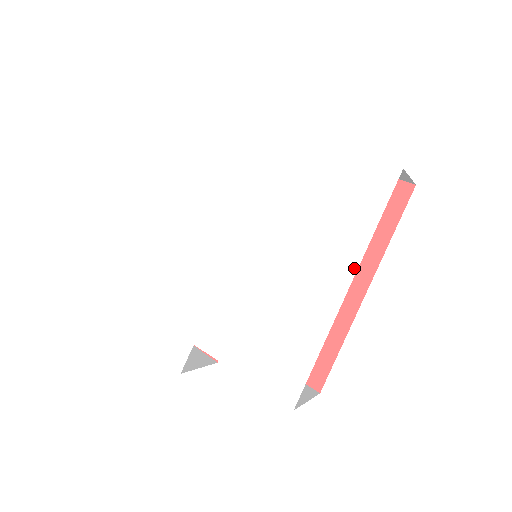
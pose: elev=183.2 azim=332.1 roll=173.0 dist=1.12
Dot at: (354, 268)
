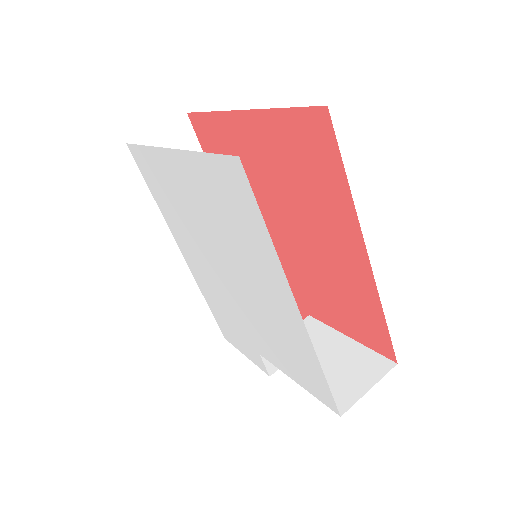
Dot at: (285, 281)
